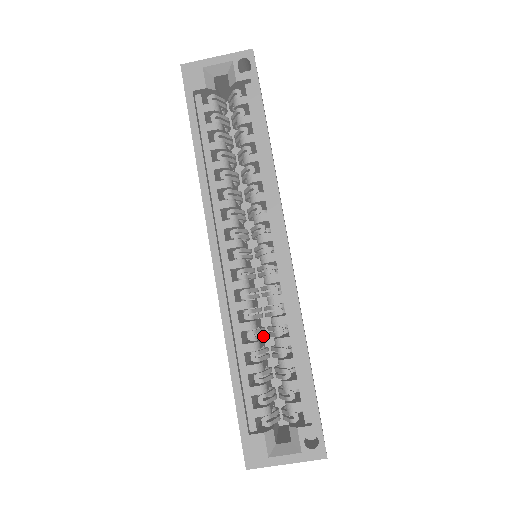
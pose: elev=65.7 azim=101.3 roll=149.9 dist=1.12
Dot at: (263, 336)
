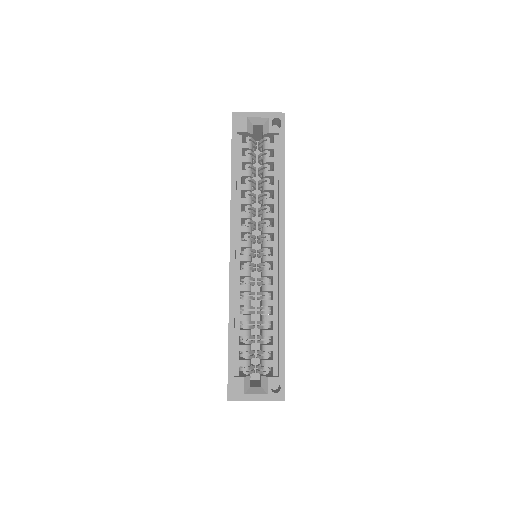
Dot at: (253, 312)
